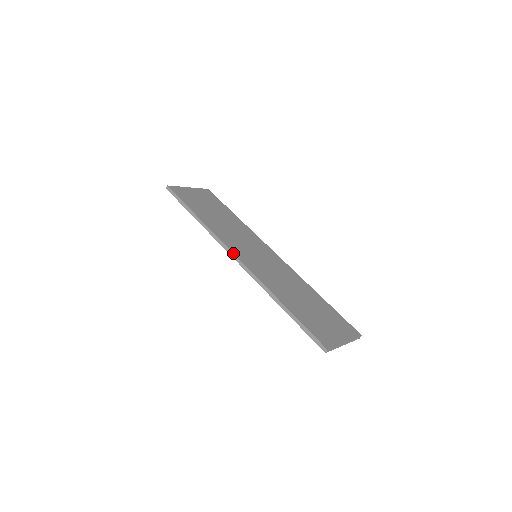
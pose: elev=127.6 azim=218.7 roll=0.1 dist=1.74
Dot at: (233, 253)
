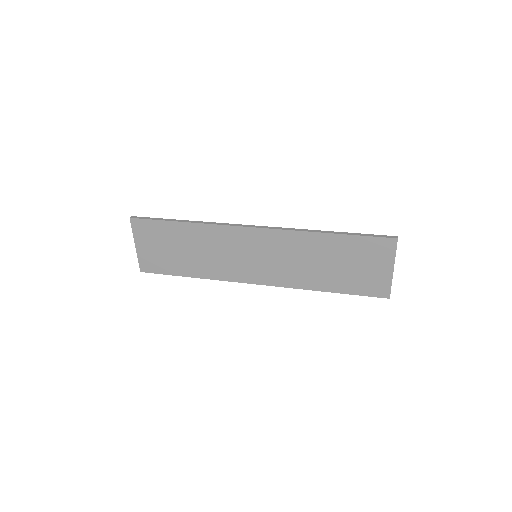
Dot at: (250, 225)
